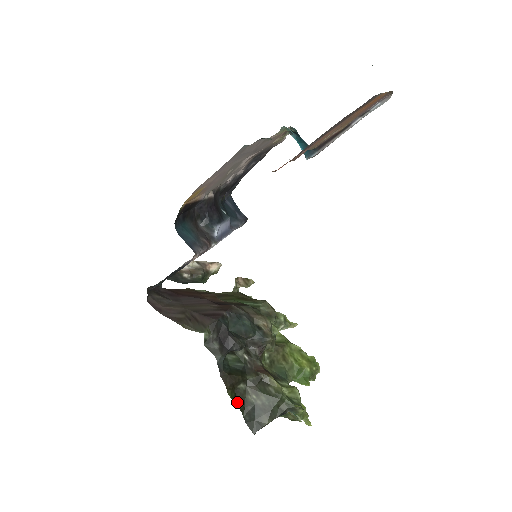
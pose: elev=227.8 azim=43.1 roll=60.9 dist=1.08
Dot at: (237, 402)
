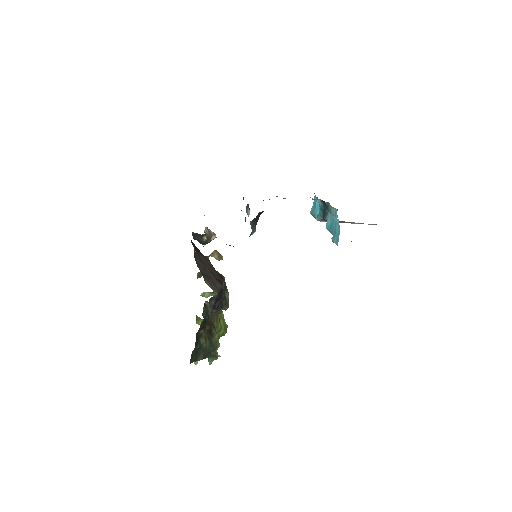
Dot at: (196, 340)
